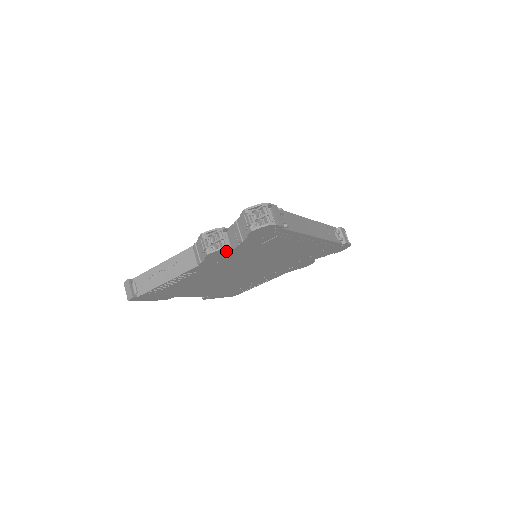
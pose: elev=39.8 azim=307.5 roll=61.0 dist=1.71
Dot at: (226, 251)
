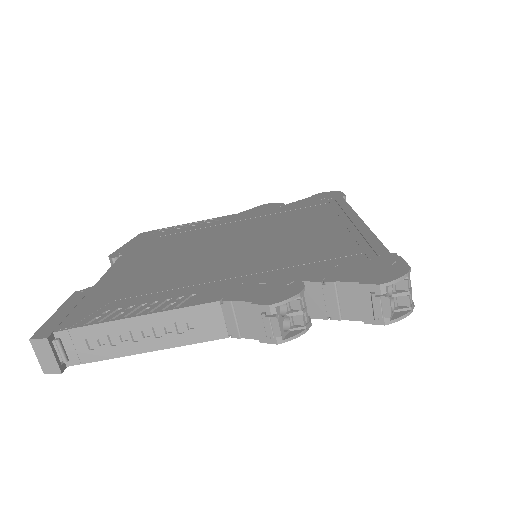
Dot at: occluded
